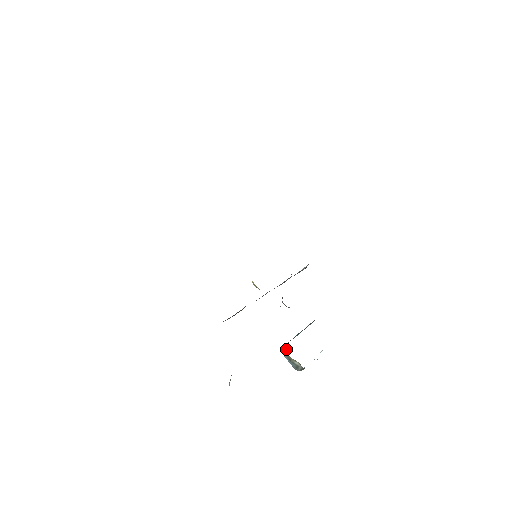
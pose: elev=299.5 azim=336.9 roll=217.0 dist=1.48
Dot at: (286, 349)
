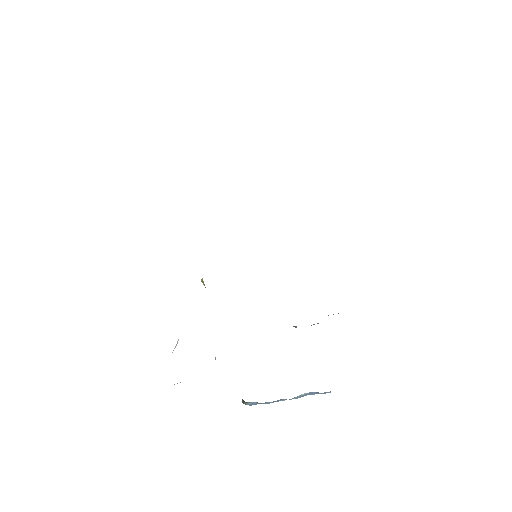
Dot at: occluded
